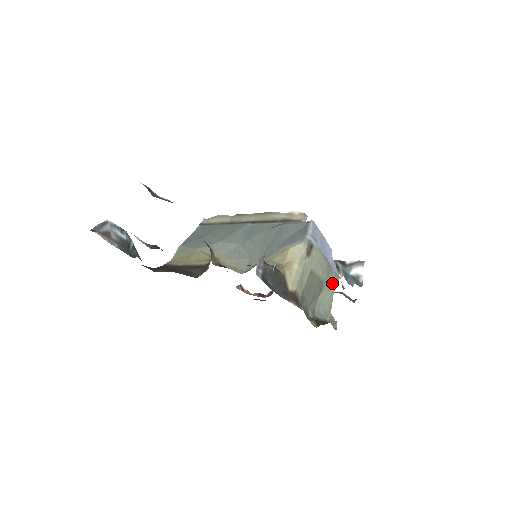
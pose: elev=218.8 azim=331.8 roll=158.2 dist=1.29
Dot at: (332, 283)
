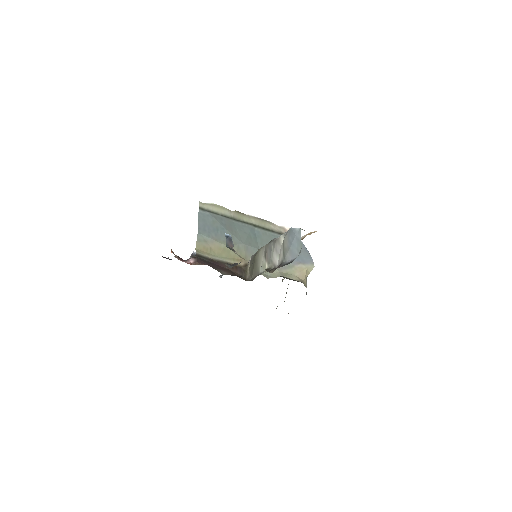
Dot at: occluded
